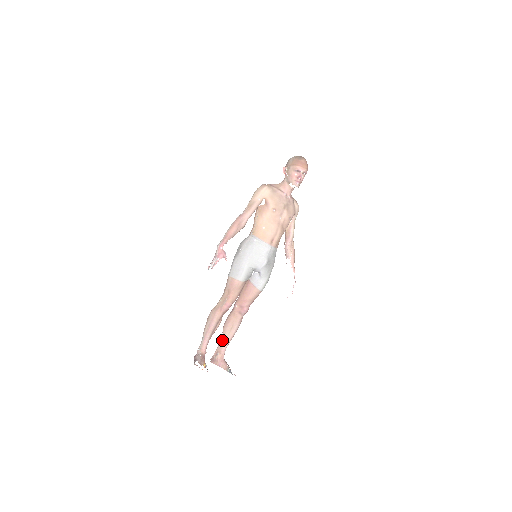
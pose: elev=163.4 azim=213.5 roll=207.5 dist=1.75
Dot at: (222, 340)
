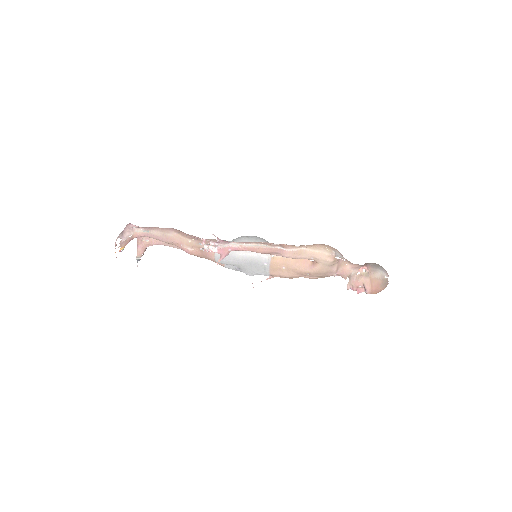
Dot at: occluded
